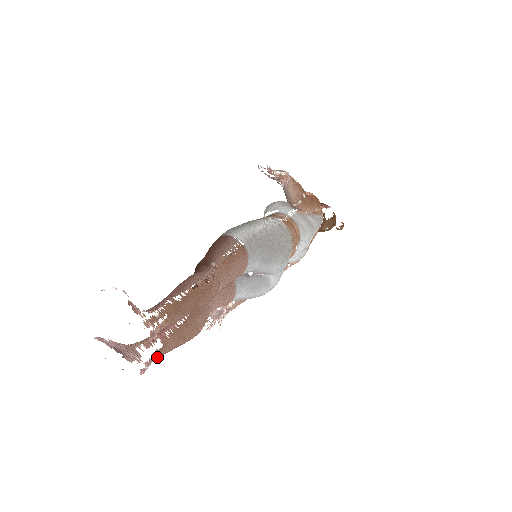
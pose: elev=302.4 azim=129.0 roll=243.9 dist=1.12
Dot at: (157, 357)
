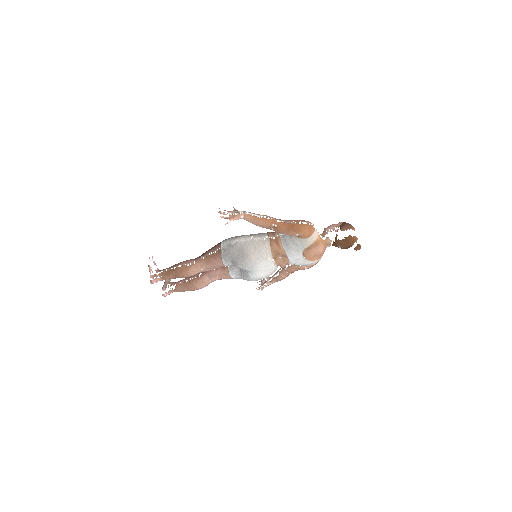
Dot at: occluded
